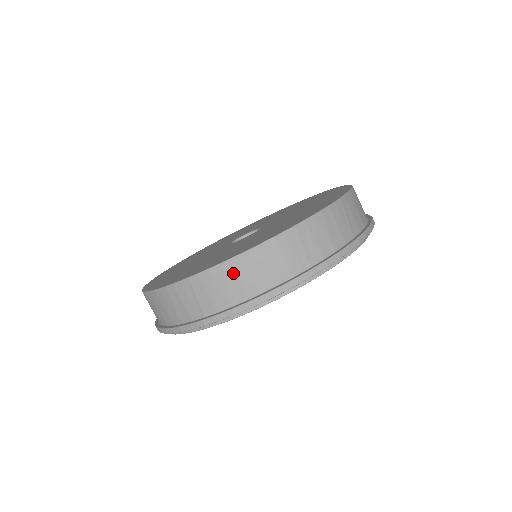
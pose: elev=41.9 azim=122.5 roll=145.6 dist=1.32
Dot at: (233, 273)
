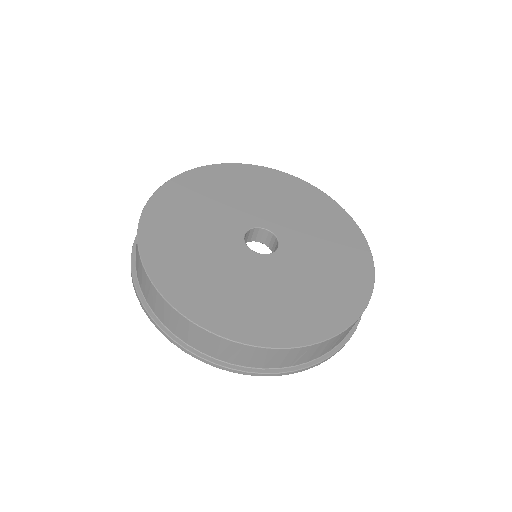
Dot at: (285, 355)
